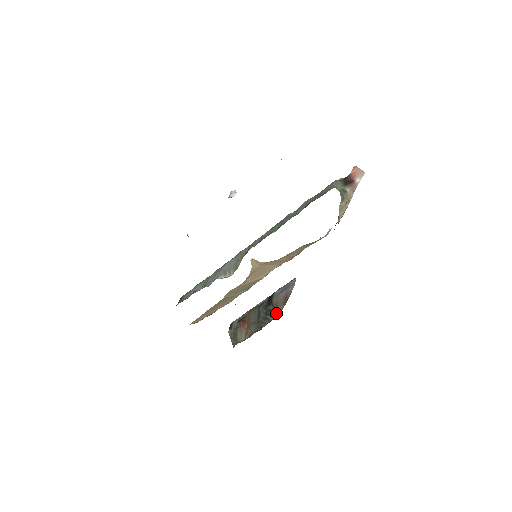
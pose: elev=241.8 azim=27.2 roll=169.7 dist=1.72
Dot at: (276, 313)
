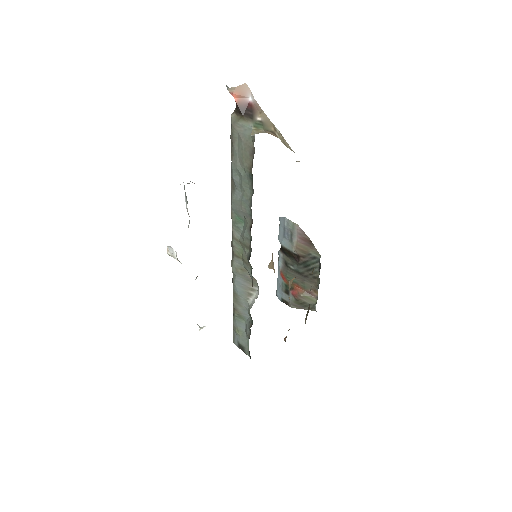
Dot at: (315, 258)
